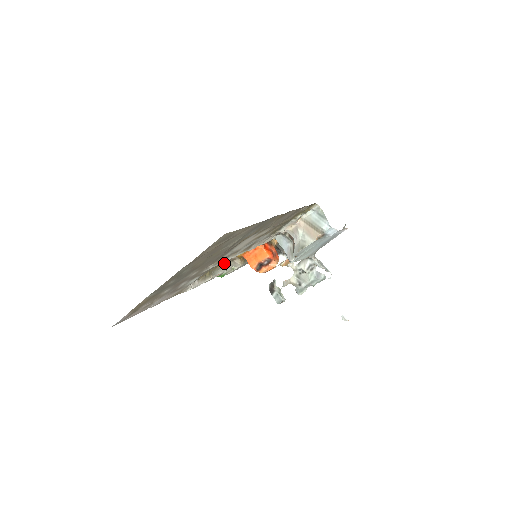
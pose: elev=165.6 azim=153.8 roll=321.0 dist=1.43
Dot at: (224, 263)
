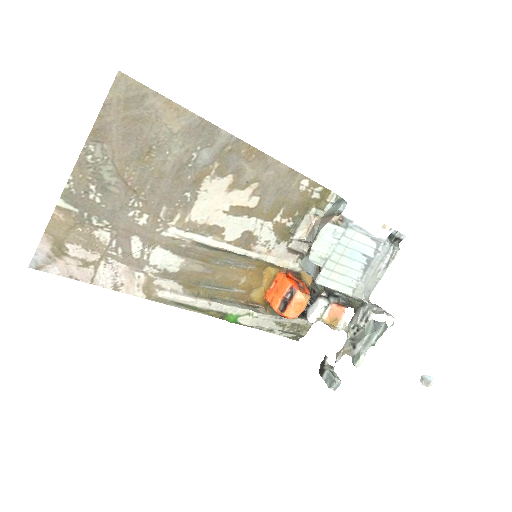
Dot at: (237, 301)
